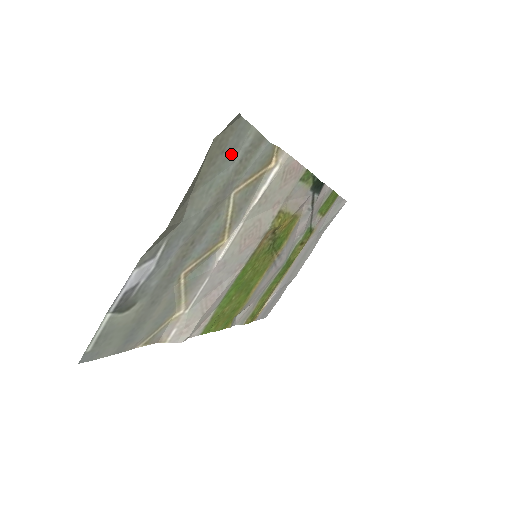
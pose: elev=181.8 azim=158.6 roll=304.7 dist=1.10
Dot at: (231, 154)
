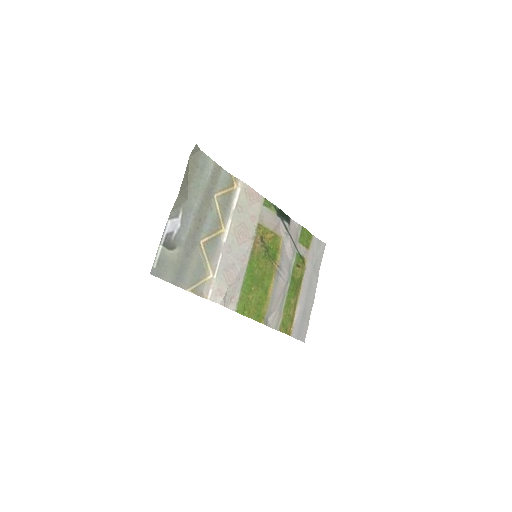
Dot at: (204, 170)
